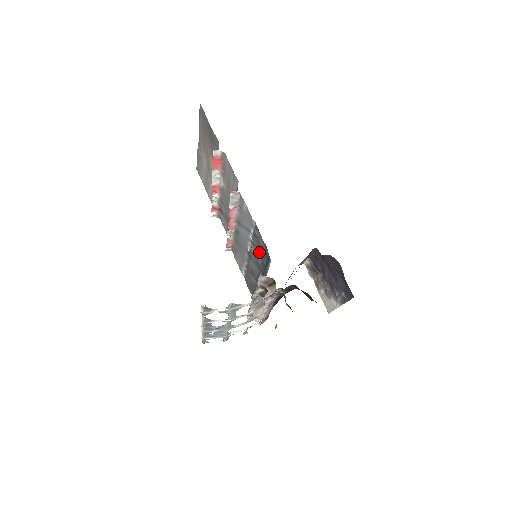
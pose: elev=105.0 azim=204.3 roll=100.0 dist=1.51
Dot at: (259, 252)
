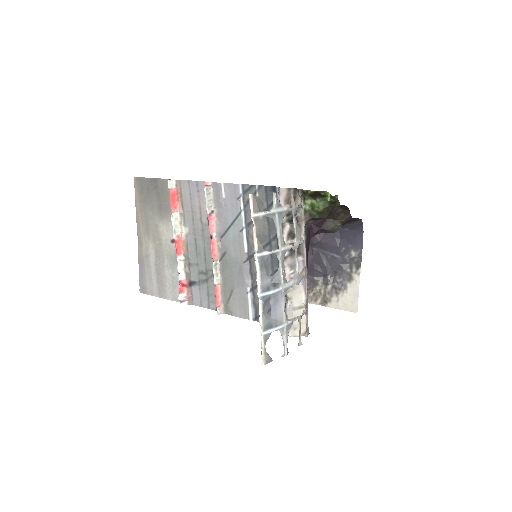
Dot at: occluded
